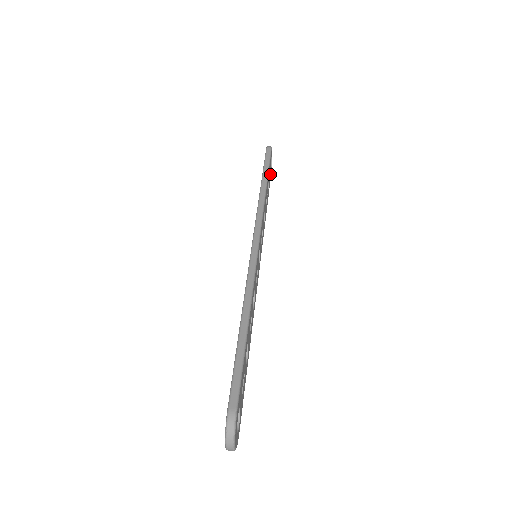
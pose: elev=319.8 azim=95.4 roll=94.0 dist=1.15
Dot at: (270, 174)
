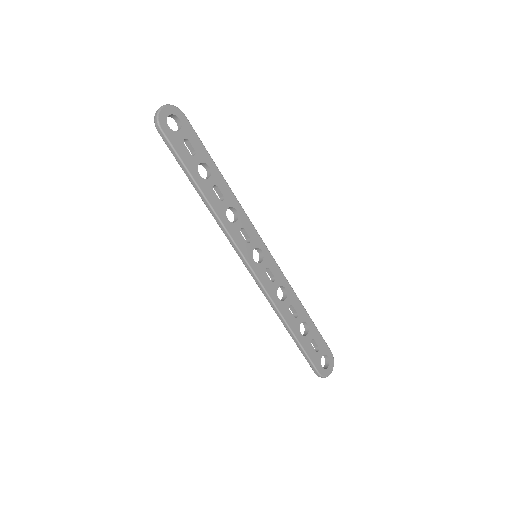
Dot at: (317, 358)
